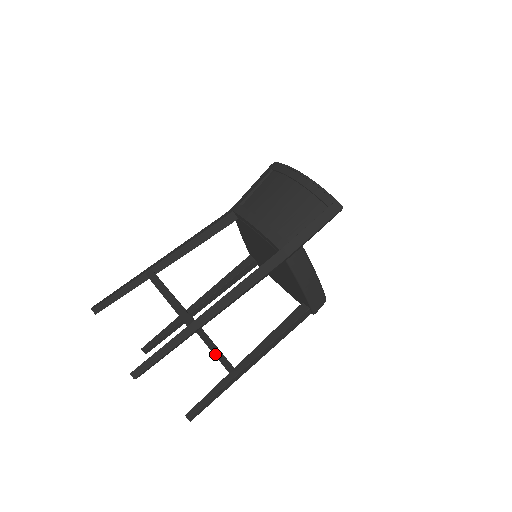
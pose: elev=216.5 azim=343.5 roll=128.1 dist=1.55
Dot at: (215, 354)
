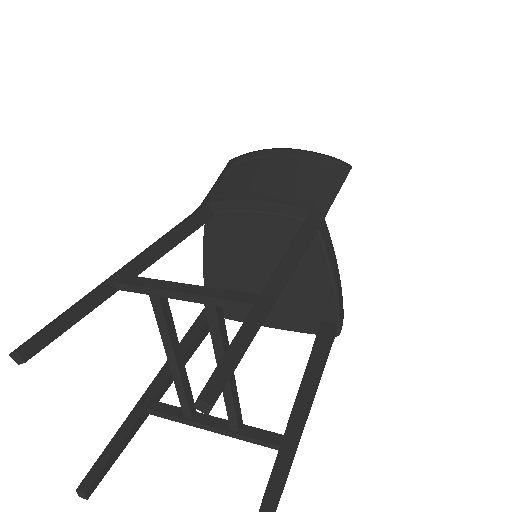
Dot at: (235, 431)
